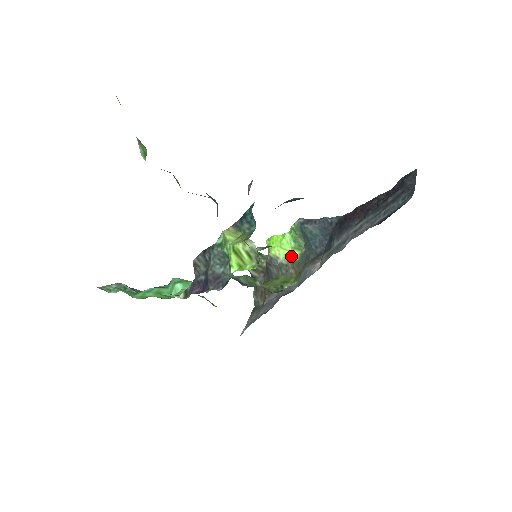
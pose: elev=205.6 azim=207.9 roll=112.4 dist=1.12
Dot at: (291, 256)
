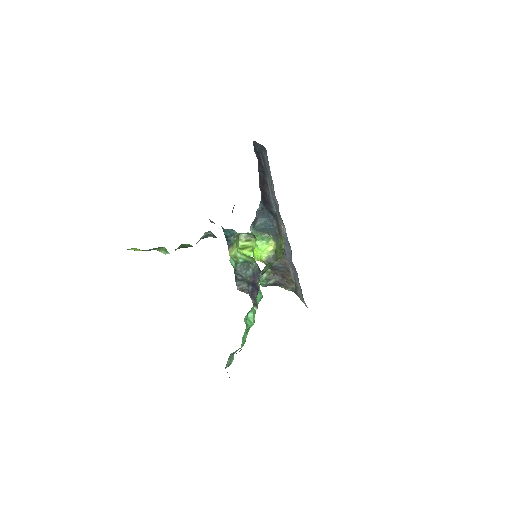
Dot at: (272, 248)
